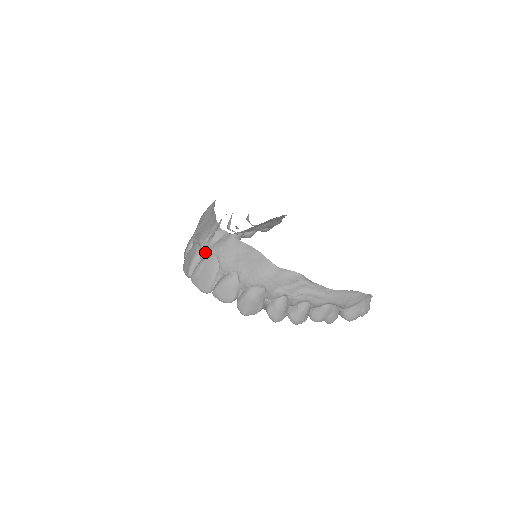
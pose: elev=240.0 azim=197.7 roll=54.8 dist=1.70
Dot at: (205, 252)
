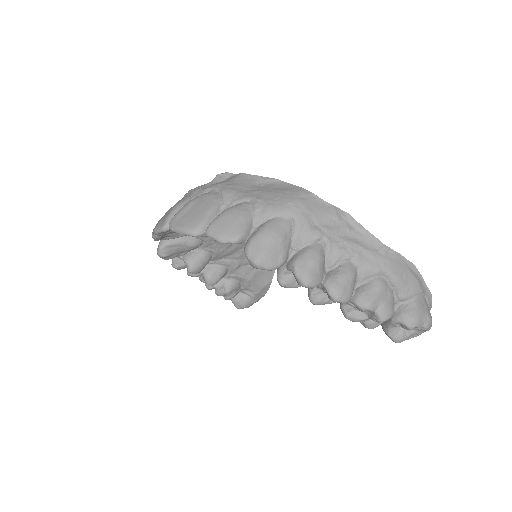
Dot at: (199, 192)
